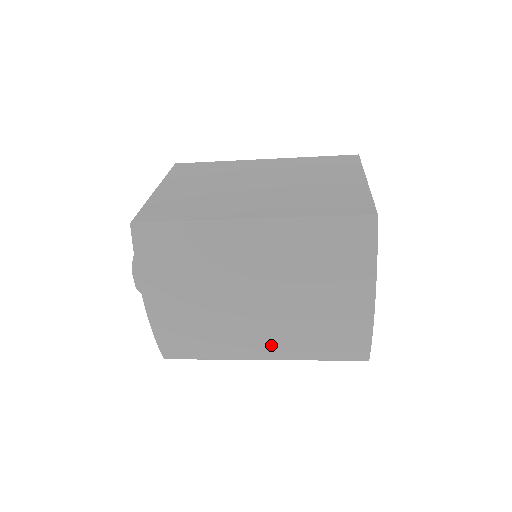
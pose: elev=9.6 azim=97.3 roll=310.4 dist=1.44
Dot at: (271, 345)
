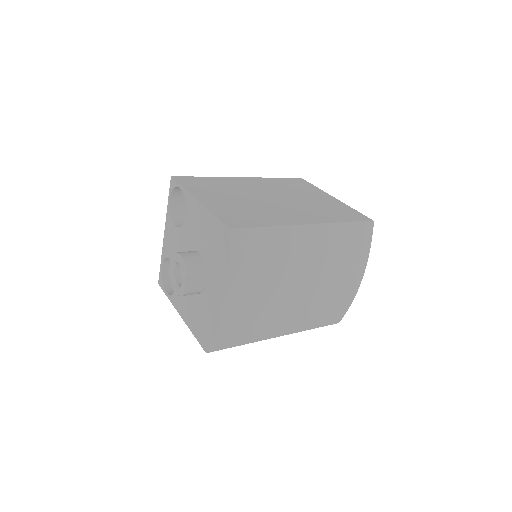
Dot at: (293, 322)
